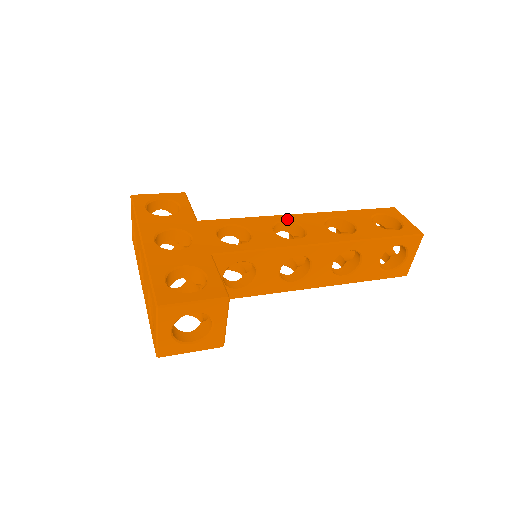
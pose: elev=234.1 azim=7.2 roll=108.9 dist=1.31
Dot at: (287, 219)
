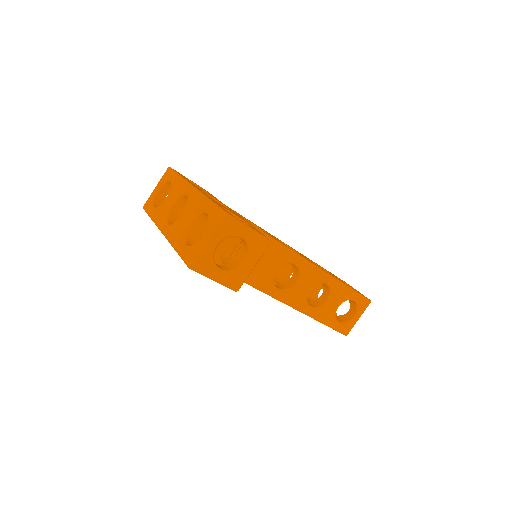
Dot at: (284, 243)
